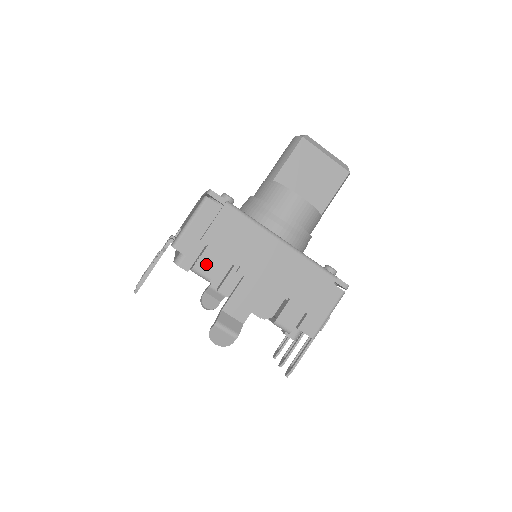
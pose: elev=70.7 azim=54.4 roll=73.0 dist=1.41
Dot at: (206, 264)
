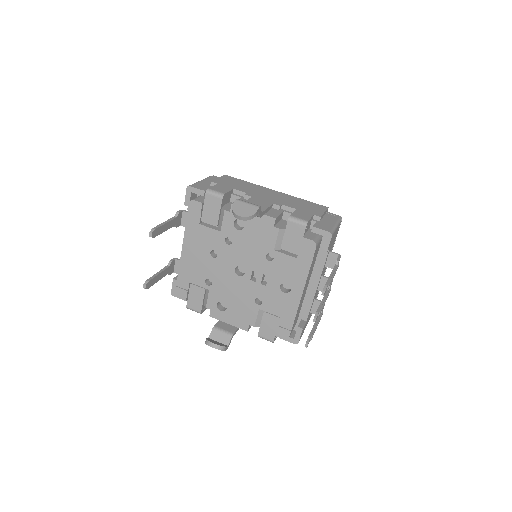
Dot at: (218, 189)
